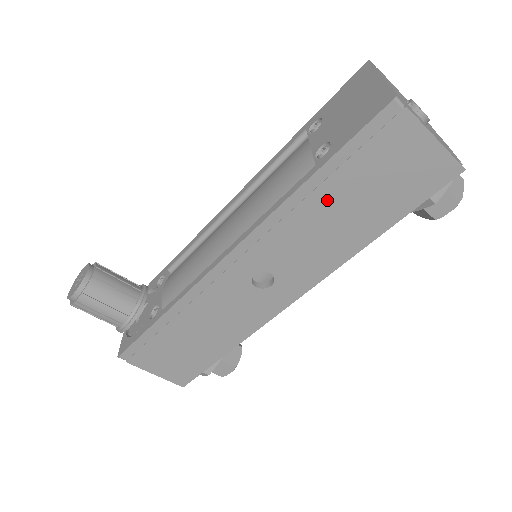
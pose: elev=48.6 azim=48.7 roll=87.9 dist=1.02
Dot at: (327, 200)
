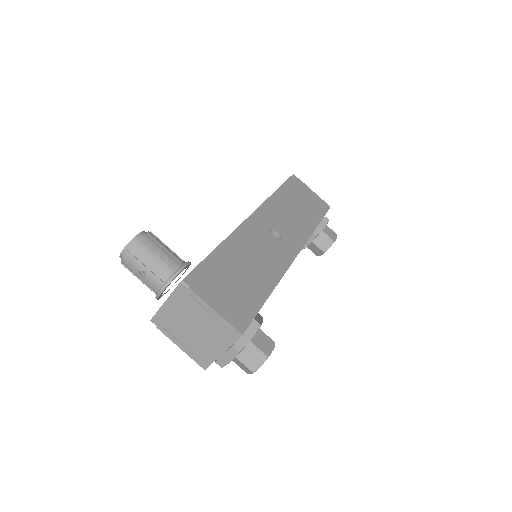
Dot at: (288, 202)
